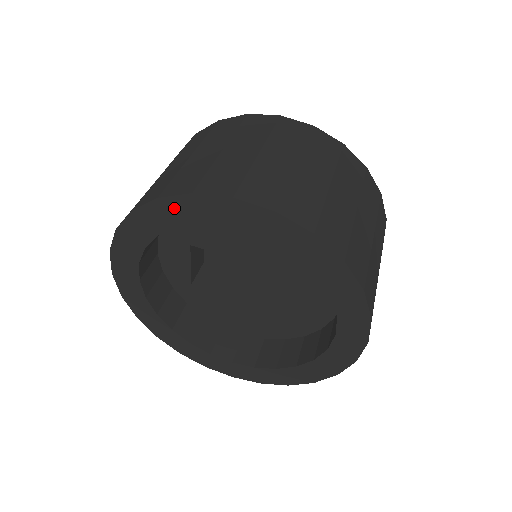
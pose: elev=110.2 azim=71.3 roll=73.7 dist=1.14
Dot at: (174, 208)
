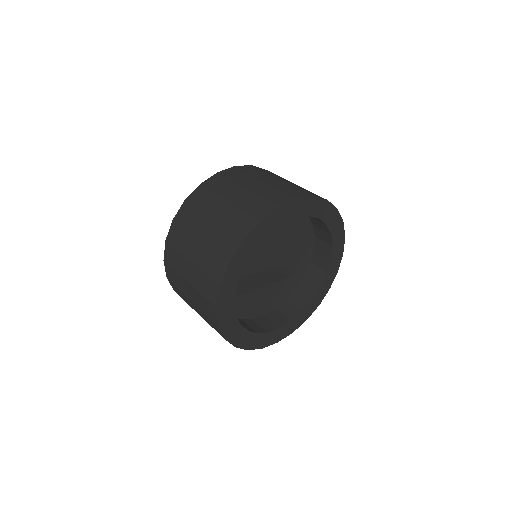
Dot at: (268, 223)
